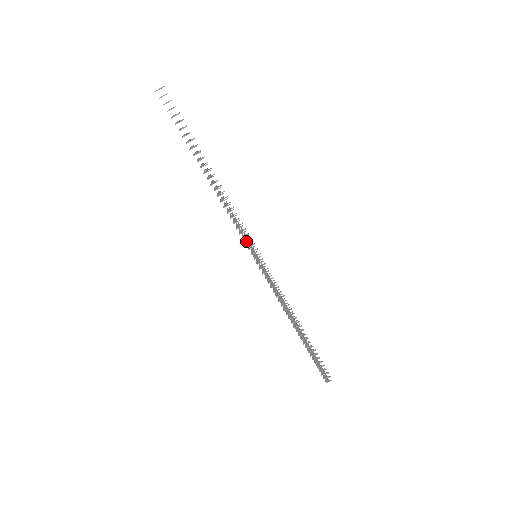
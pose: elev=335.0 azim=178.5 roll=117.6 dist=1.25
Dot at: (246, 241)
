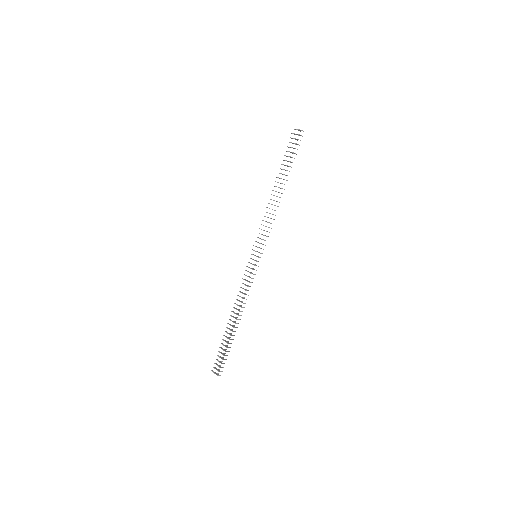
Dot at: (260, 243)
